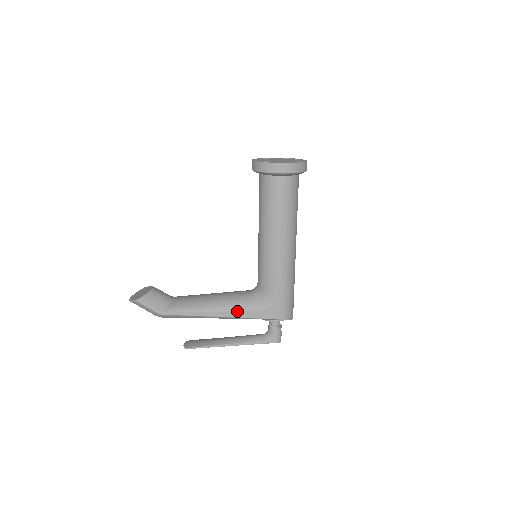
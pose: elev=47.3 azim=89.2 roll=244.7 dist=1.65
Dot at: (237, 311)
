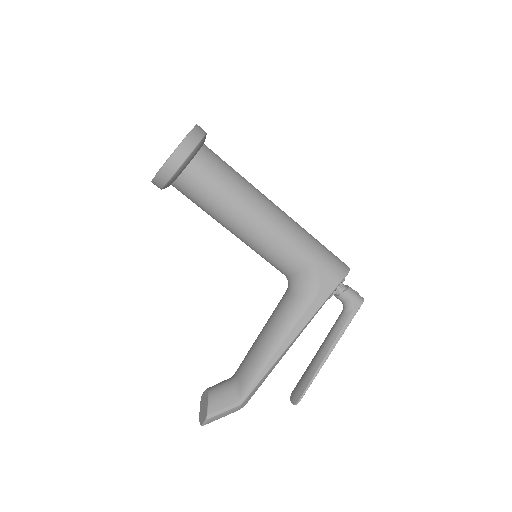
Dot at: (299, 320)
